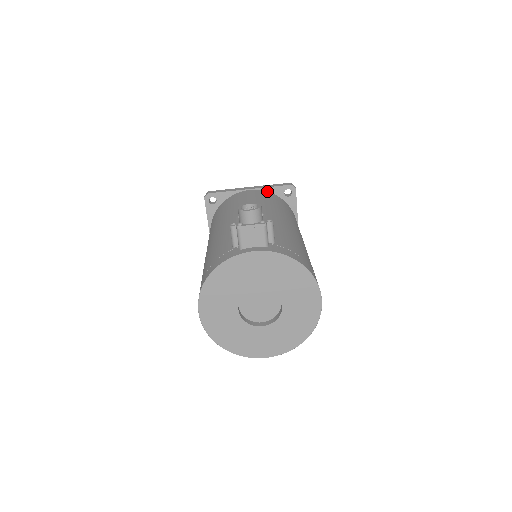
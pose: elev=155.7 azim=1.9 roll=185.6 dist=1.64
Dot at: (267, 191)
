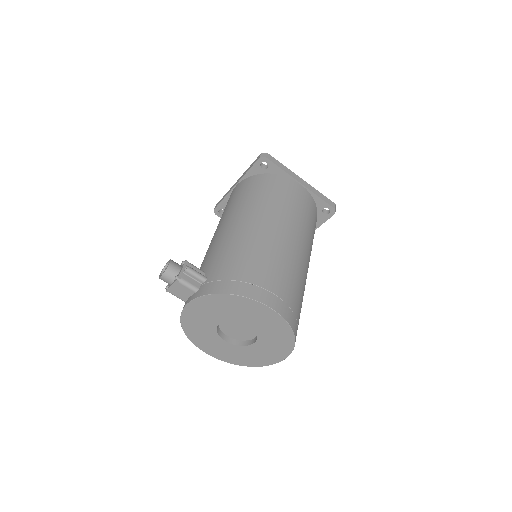
Dot at: (248, 177)
